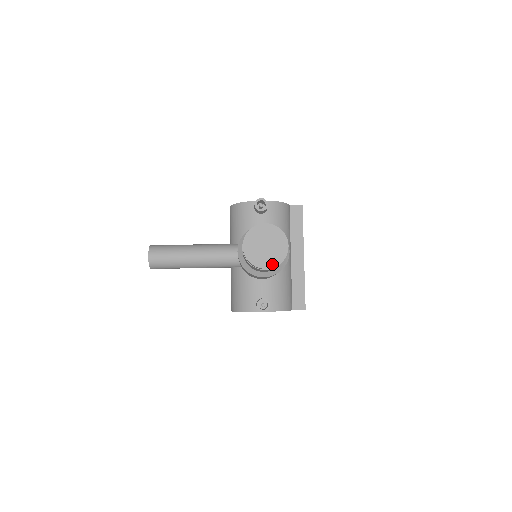
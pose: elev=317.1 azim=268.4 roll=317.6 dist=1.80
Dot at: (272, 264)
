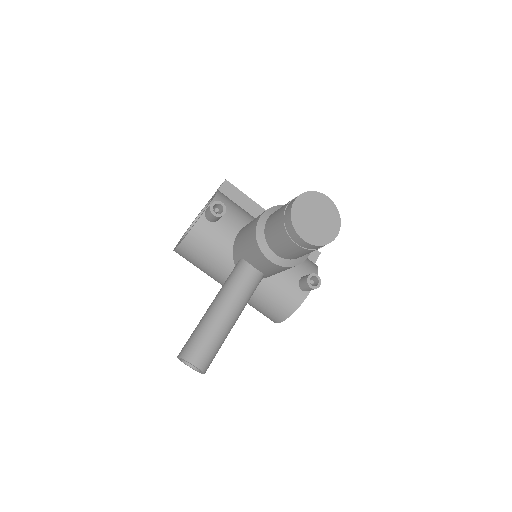
Dot at: (337, 226)
